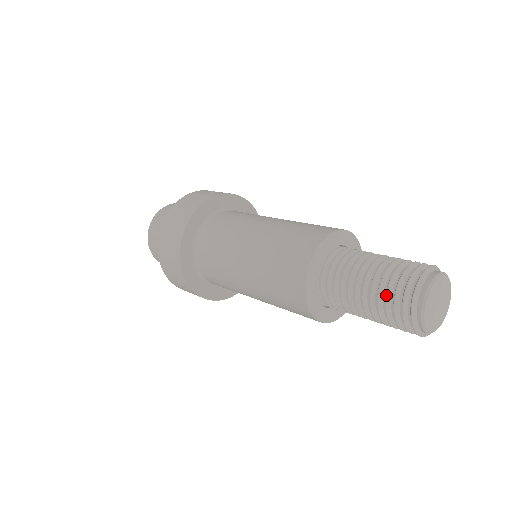
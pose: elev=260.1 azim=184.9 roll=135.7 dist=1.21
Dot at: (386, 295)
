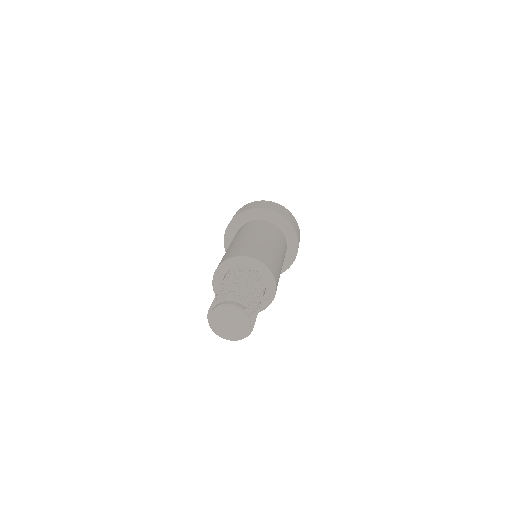
Dot at: occluded
